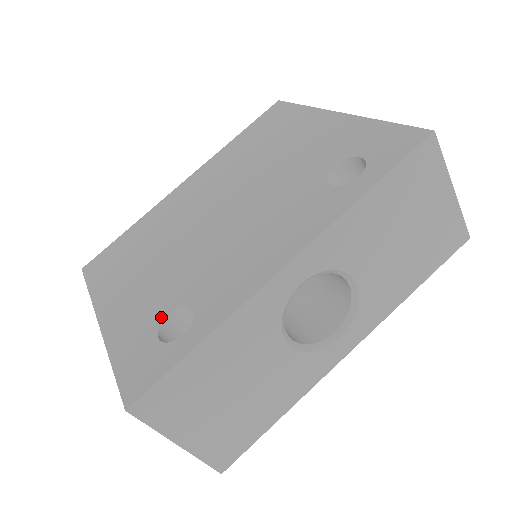
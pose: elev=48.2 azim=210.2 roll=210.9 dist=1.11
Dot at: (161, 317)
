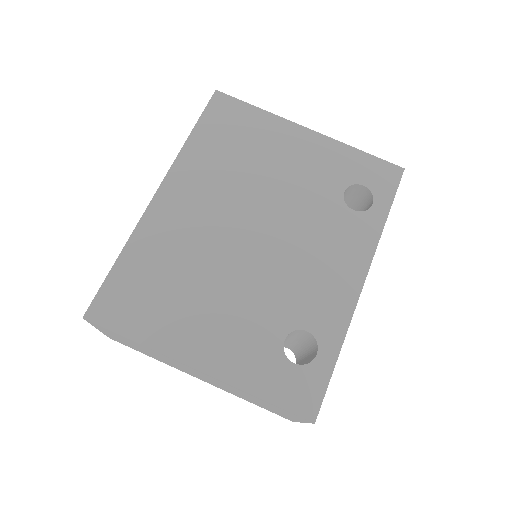
Dot at: (279, 346)
